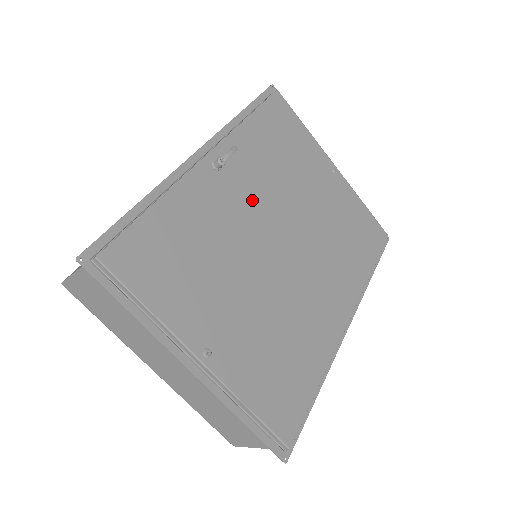
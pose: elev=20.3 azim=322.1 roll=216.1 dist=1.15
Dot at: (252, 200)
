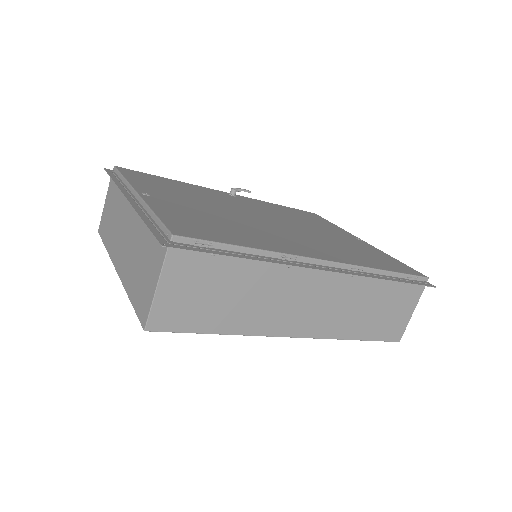
Dot at: (252, 207)
